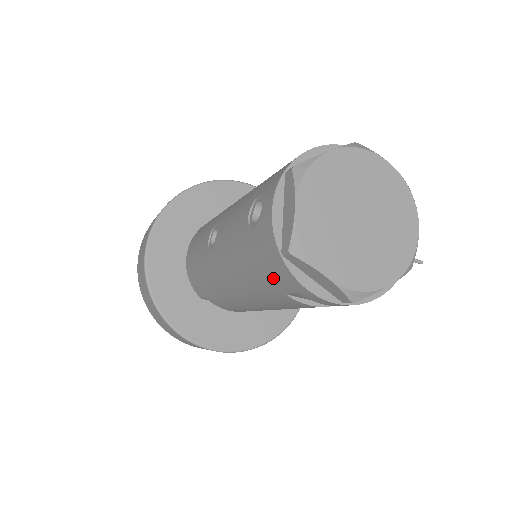
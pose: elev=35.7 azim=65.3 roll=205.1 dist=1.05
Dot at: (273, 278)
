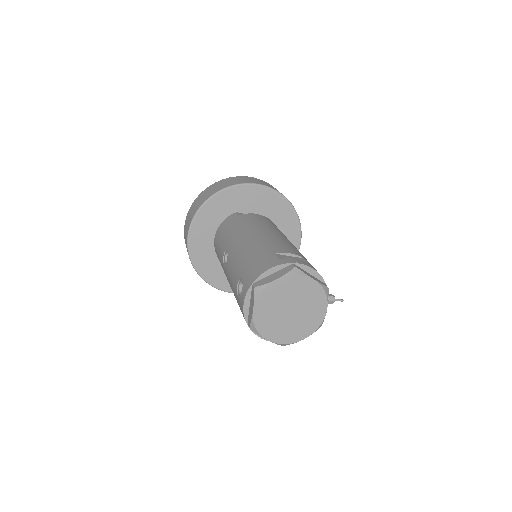
Dot at: occluded
